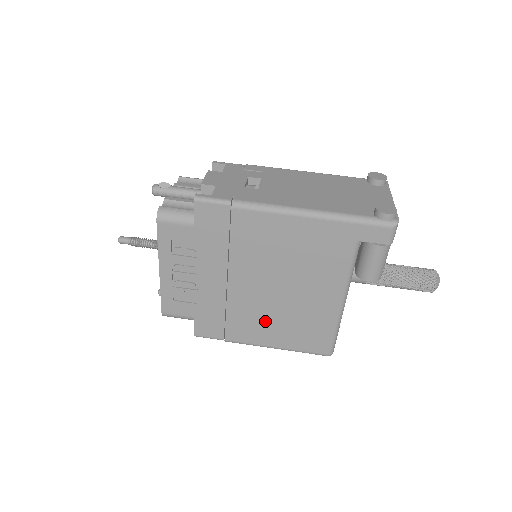
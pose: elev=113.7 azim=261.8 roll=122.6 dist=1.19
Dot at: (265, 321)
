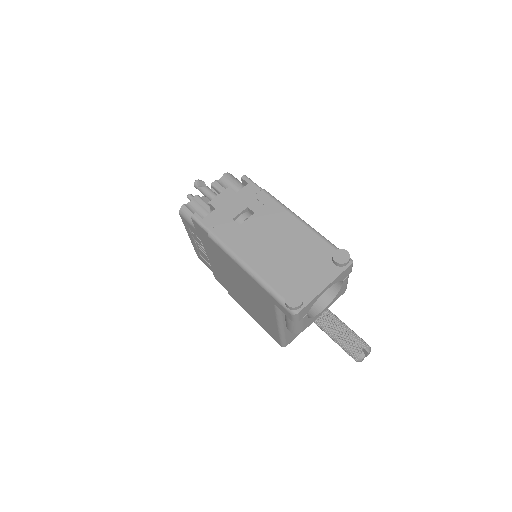
Dot at: (244, 302)
